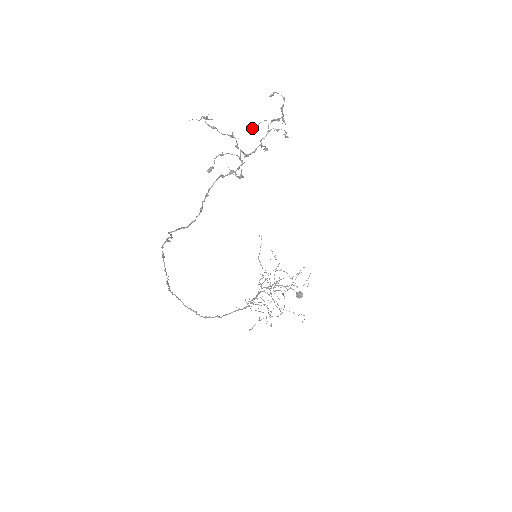
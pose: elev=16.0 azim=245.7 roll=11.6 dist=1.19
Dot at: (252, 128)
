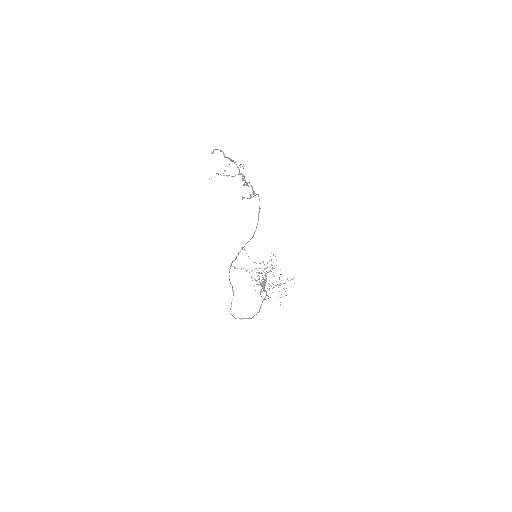
Dot at: occluded
